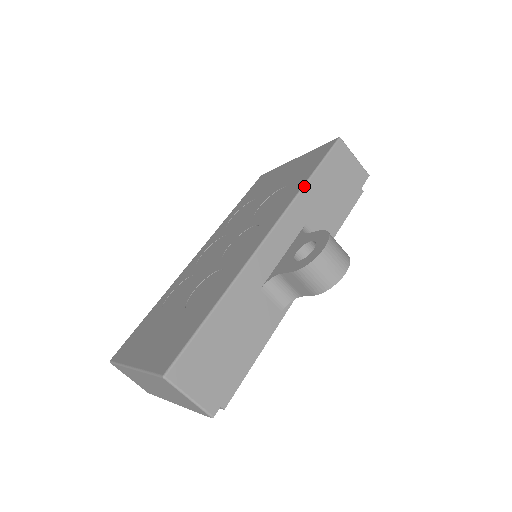
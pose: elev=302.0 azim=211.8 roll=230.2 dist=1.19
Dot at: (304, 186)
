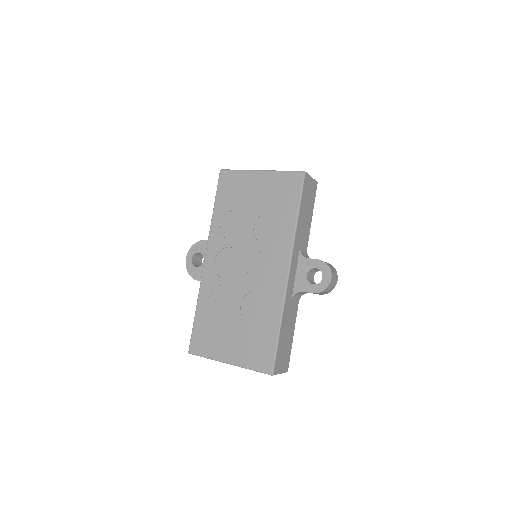
Dot at: (297, 224)
